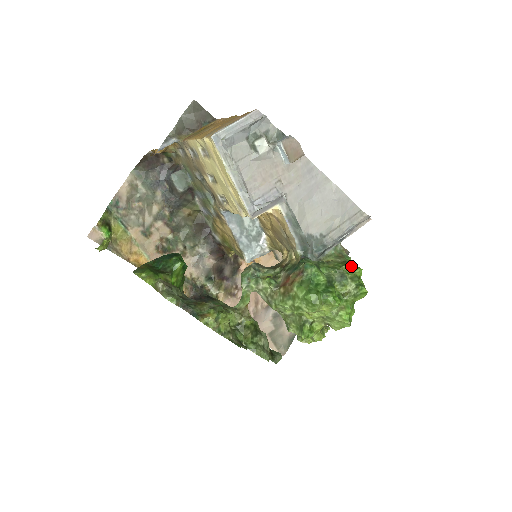
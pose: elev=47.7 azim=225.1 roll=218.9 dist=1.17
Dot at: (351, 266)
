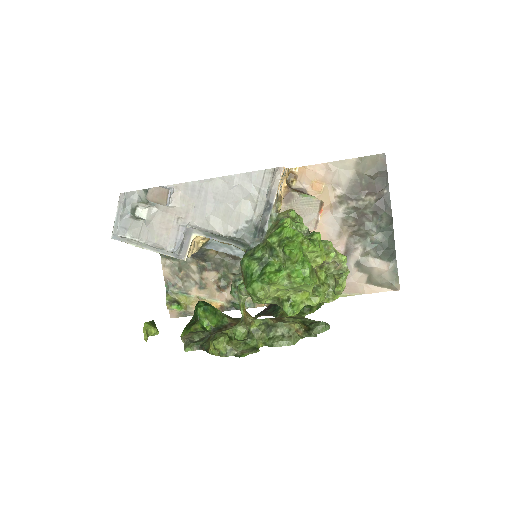
Dot at: (277, 232)
